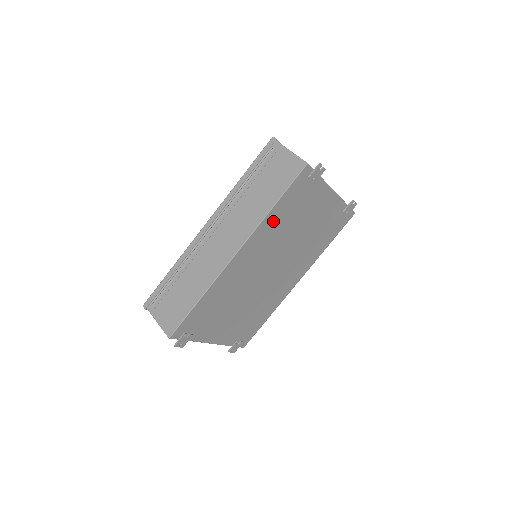
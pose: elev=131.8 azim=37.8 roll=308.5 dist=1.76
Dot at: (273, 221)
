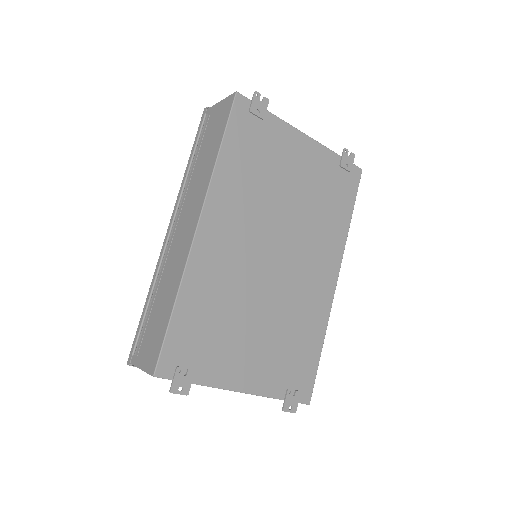
Dot at: (232, 175)
